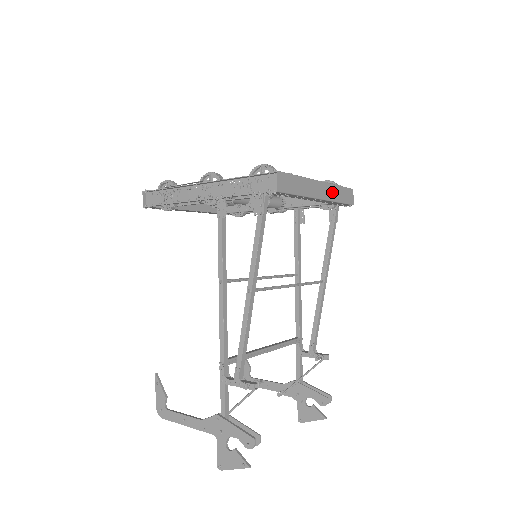
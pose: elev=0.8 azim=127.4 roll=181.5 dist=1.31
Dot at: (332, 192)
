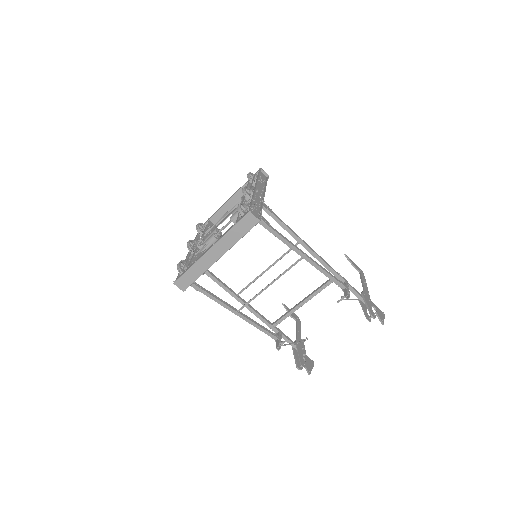
Dot at: (227, 241)
